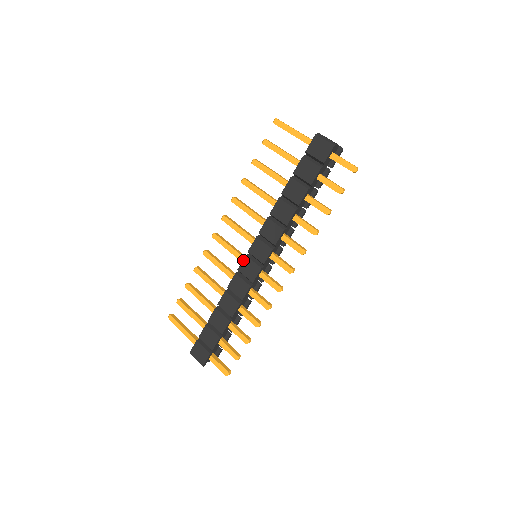
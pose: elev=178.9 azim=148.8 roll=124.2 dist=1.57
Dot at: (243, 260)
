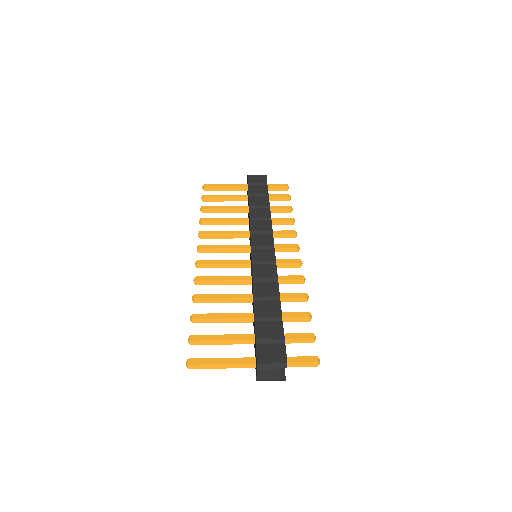
Dot at: (252, 252)
